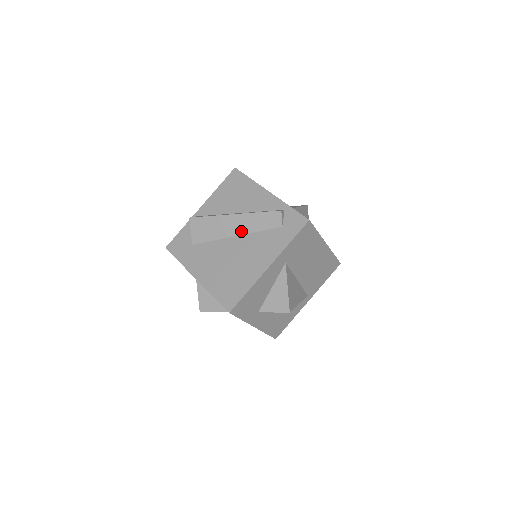
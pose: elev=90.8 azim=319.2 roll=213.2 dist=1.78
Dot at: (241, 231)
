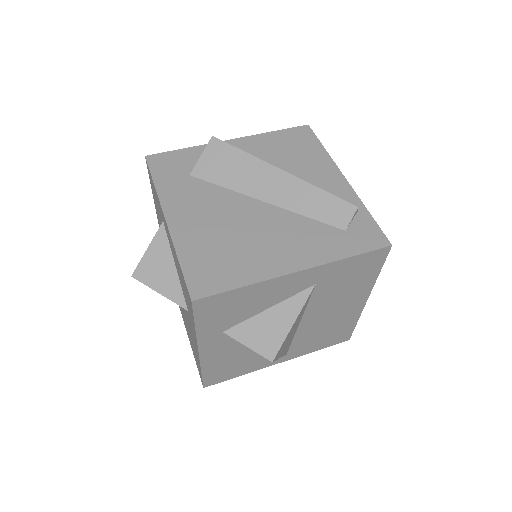
Dot at: (278, 199)
